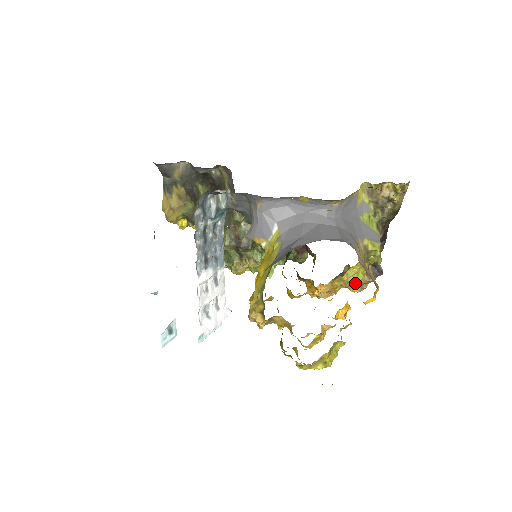
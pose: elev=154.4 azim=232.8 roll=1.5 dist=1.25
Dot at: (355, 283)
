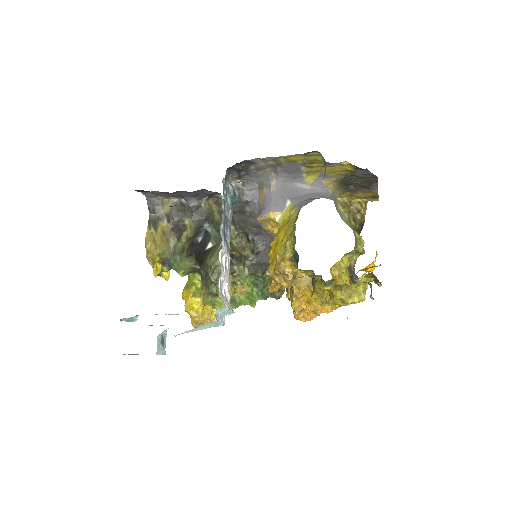
Dot at: (344, 281)
